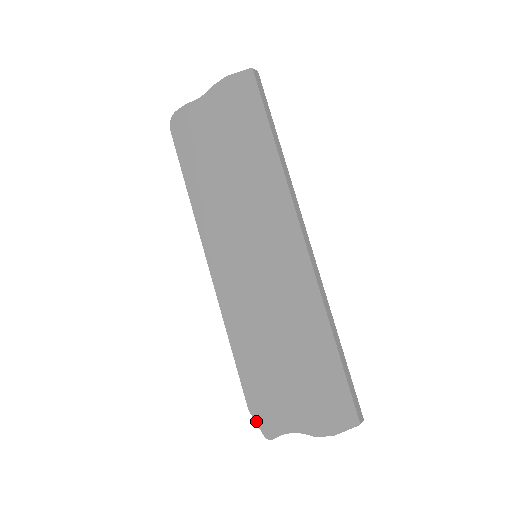
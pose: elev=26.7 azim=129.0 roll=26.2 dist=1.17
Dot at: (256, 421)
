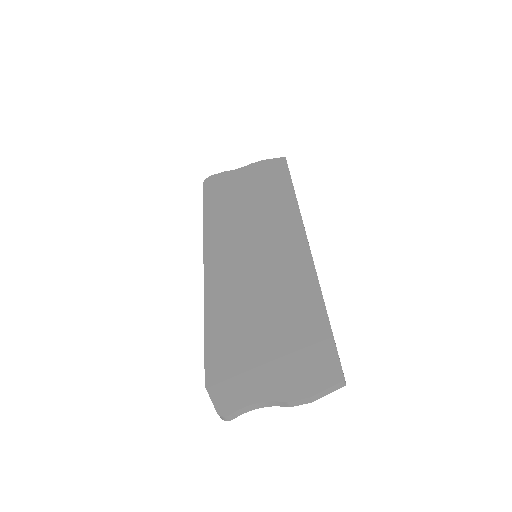
Dot at: (211, 397)
